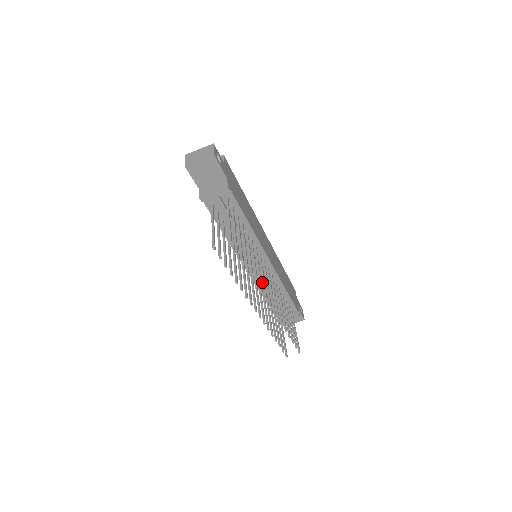
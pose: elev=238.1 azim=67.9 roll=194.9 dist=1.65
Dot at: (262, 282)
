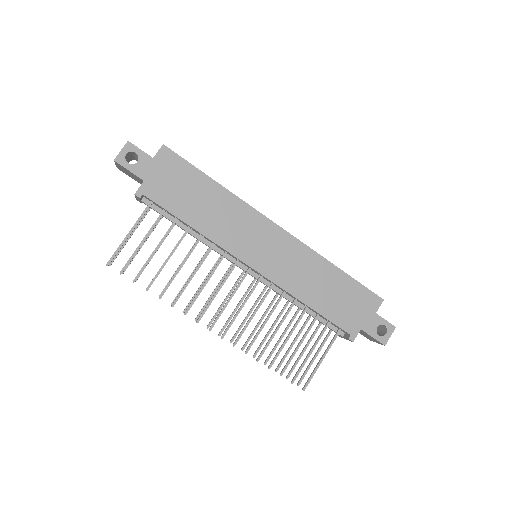
Dot at: occluded
